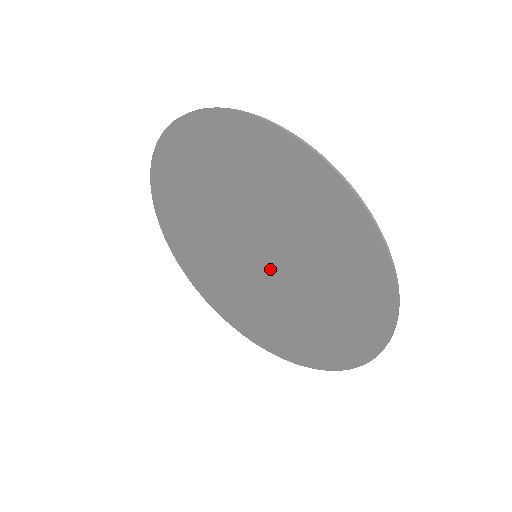
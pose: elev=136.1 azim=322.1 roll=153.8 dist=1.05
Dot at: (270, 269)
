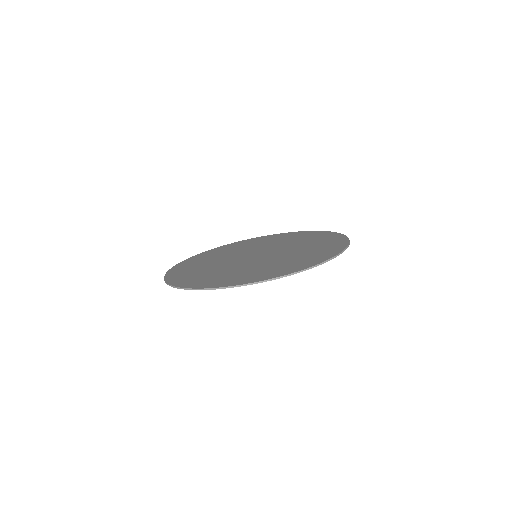
Dot at: occluded
